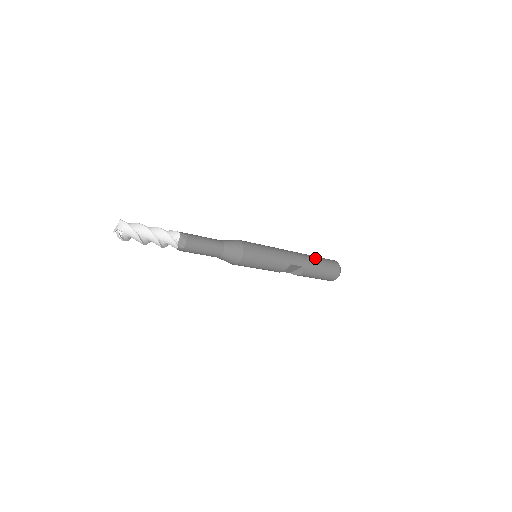
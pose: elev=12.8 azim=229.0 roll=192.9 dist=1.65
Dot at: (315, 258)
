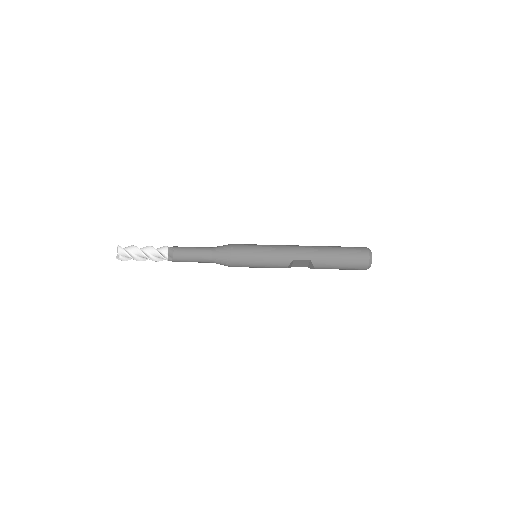
Dot at: (330, 249)
